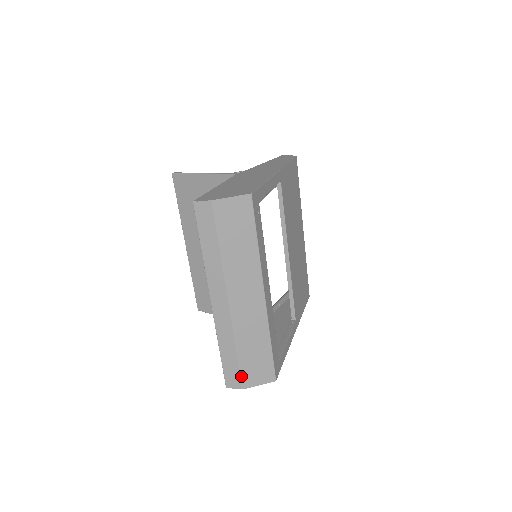
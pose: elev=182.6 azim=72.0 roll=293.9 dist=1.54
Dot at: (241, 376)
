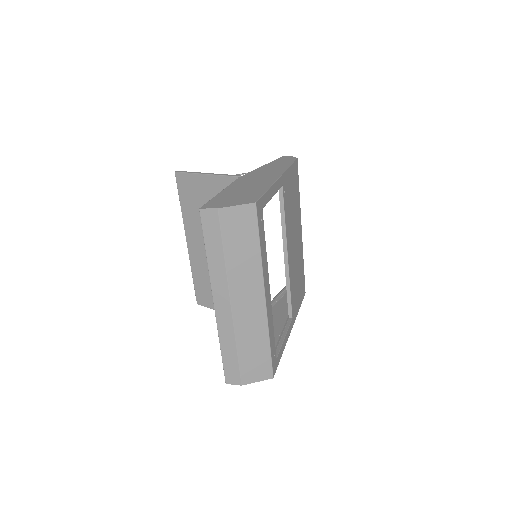
Dot at: (240, 373)
